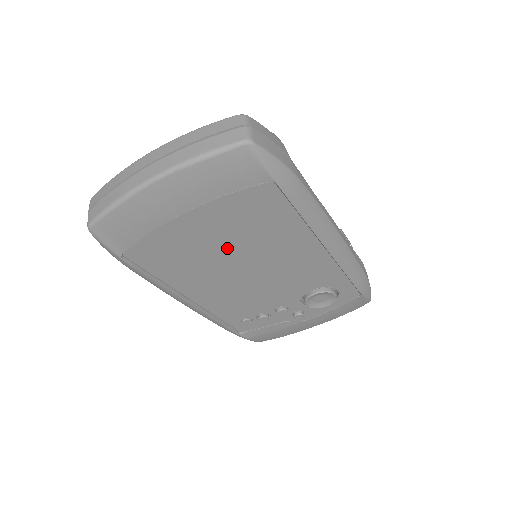
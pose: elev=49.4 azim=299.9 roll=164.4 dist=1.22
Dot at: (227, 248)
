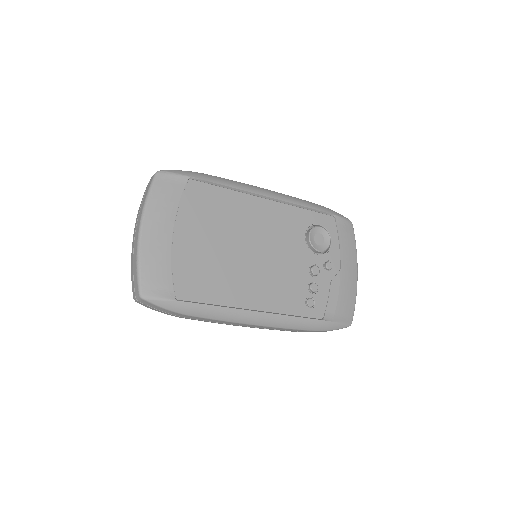
Dot at: (221, 243)
